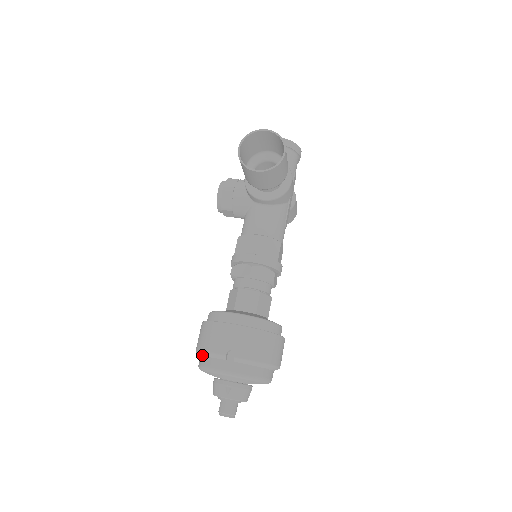
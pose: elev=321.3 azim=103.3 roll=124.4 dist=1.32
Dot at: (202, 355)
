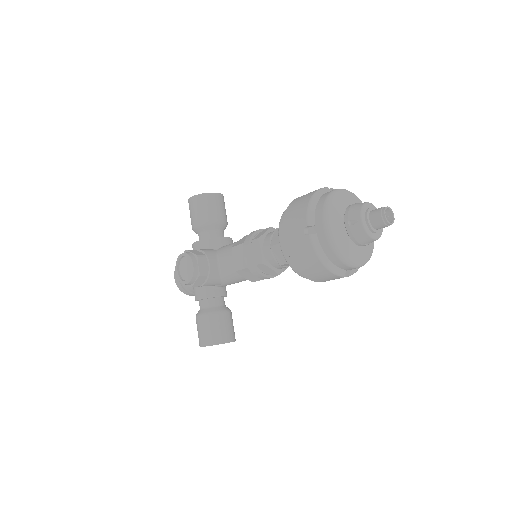
Dot at: (315, 204)
